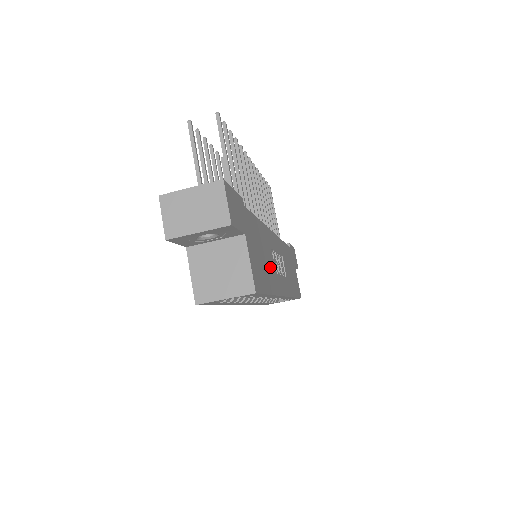
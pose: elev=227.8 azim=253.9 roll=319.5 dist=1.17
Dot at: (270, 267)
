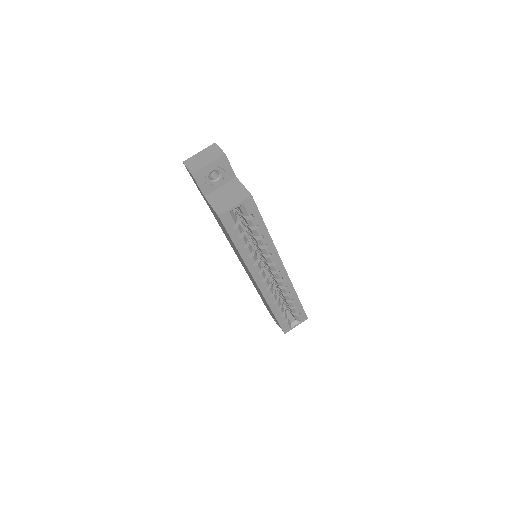
Dot at: occluded
